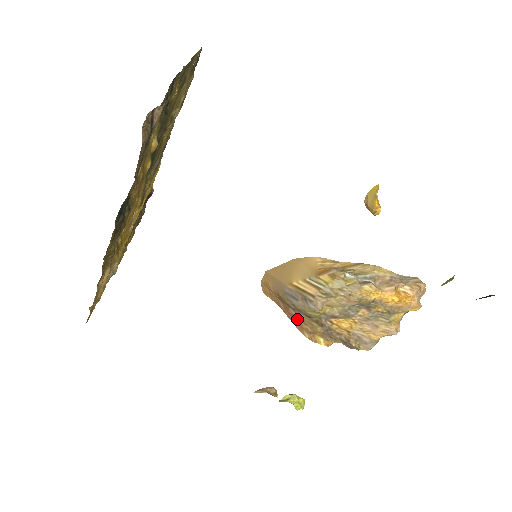
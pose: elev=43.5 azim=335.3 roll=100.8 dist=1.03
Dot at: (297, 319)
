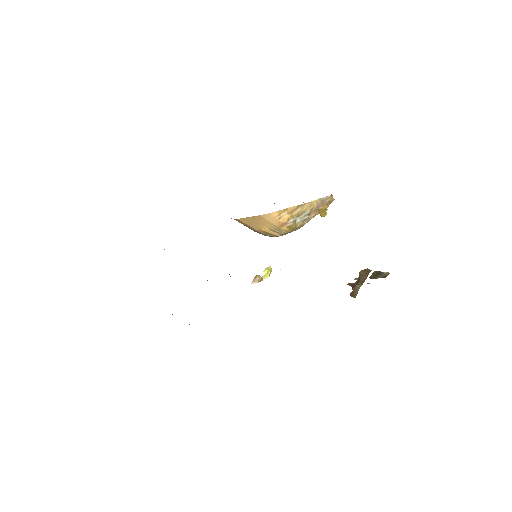
Dot at: occluded
